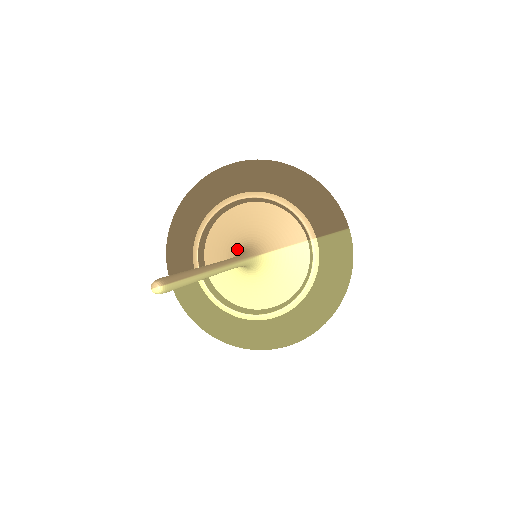
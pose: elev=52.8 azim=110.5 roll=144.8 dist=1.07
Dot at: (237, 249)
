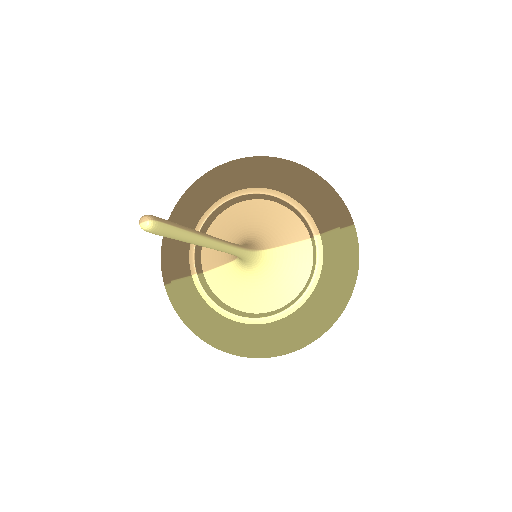
Dot at: occluded
